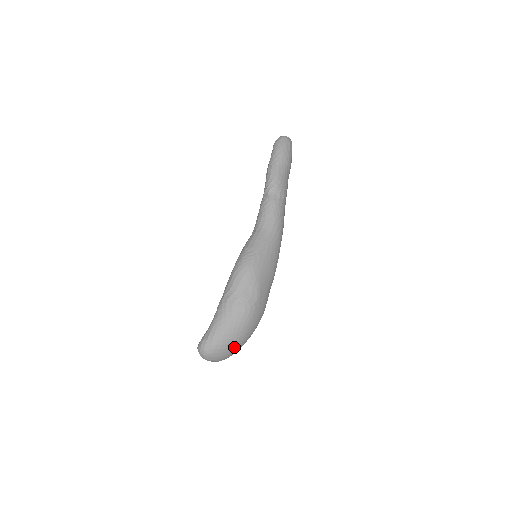
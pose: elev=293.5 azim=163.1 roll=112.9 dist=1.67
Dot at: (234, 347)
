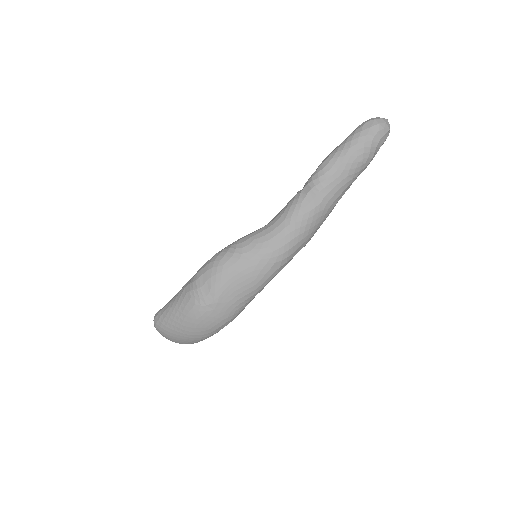
Dot at: (181, 337)
